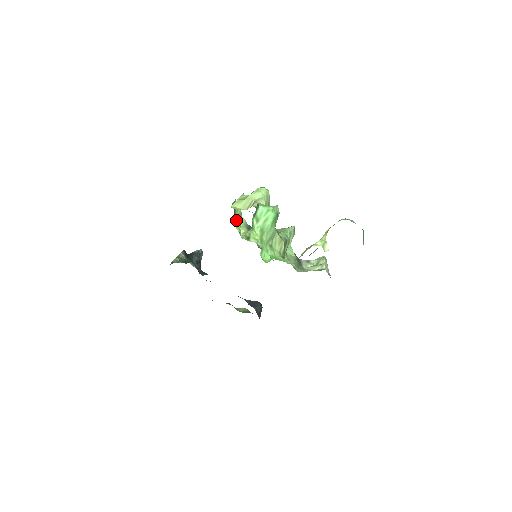
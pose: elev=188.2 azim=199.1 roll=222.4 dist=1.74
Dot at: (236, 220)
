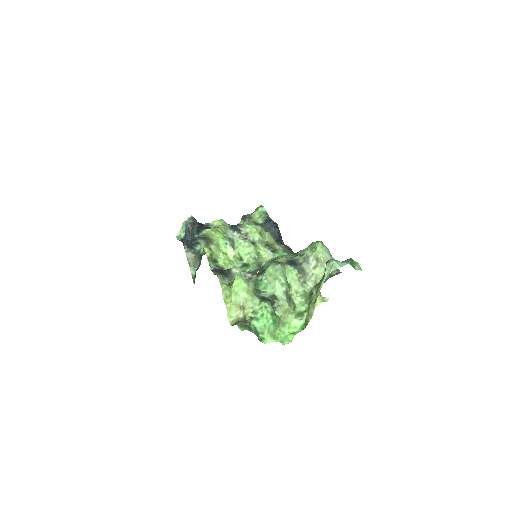
Dot at: (223, 267)
